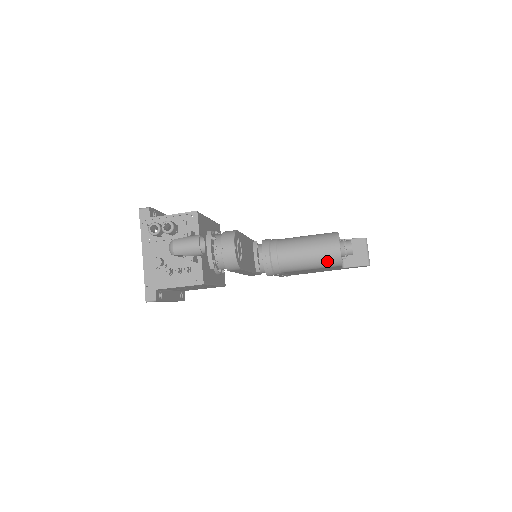
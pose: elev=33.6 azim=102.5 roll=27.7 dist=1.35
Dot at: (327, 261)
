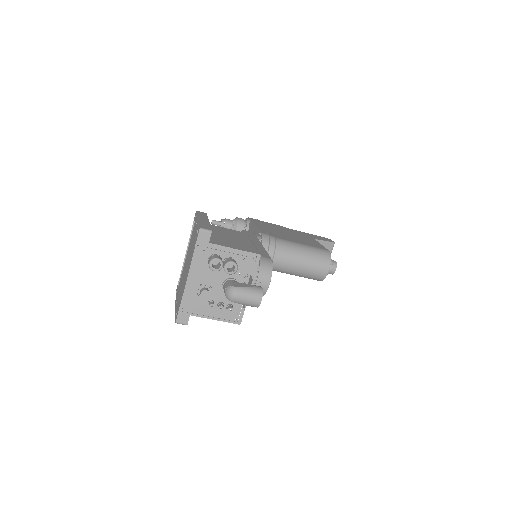
Dot at: (312, 277)
